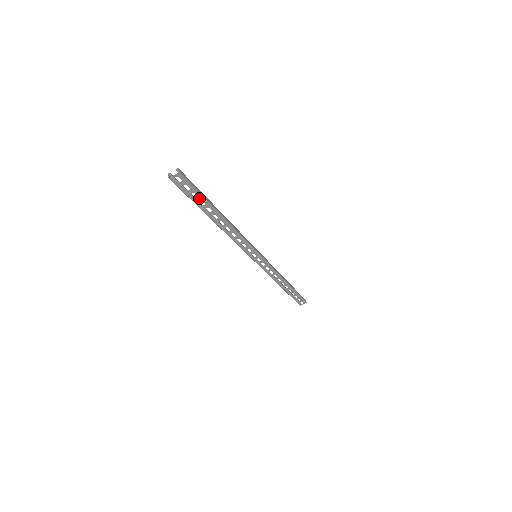
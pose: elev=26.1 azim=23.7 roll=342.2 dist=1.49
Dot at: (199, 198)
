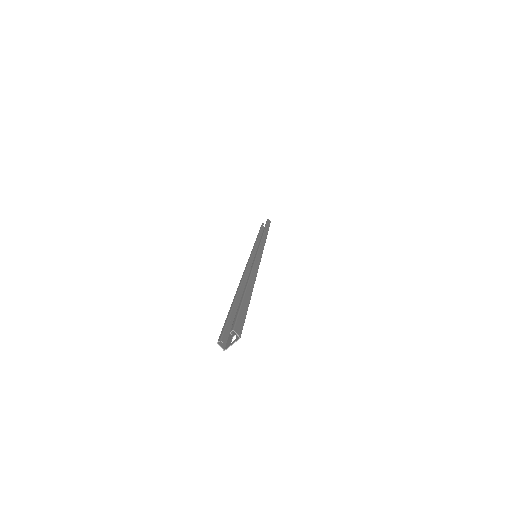
Dot at: occluded
